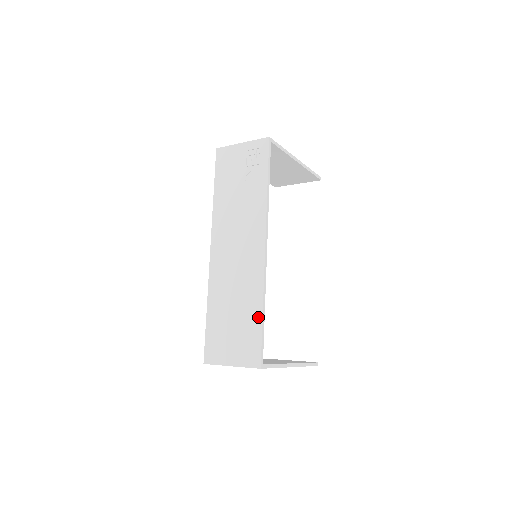
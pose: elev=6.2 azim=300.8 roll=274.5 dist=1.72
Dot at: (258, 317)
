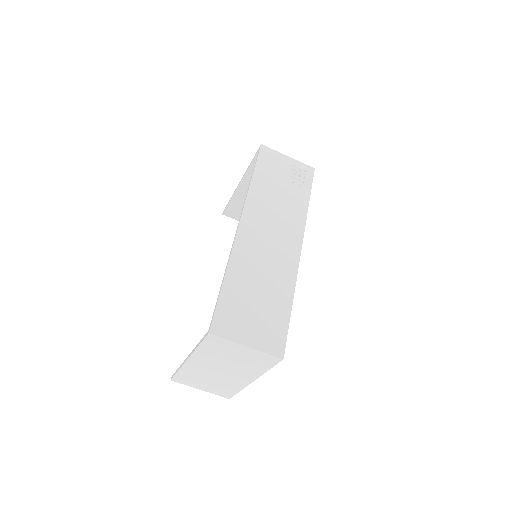
Dot at: (287, 307)
